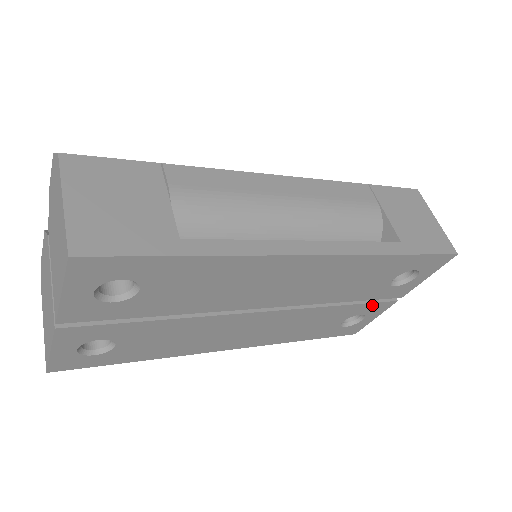
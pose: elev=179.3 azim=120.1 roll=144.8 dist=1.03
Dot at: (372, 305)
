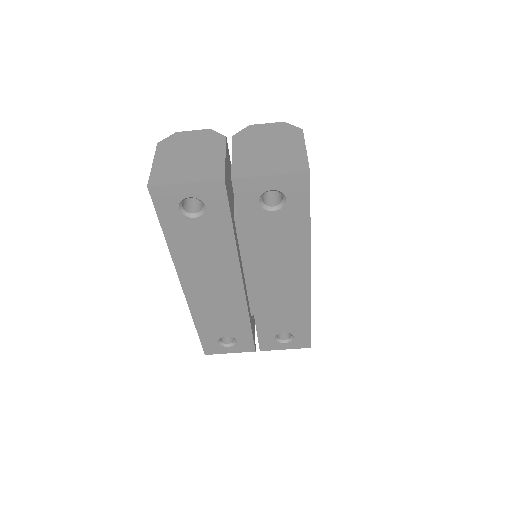
Dot at: (250, 340)
